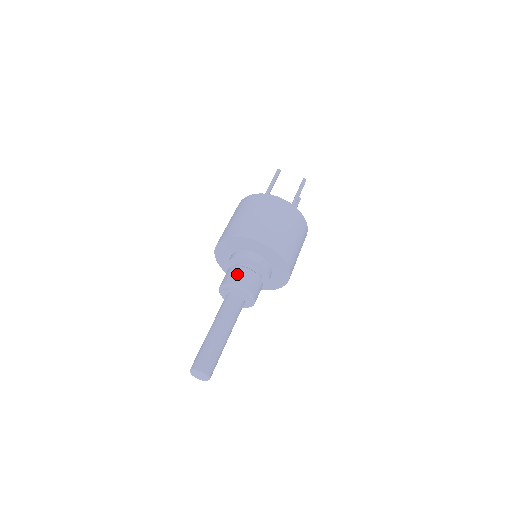
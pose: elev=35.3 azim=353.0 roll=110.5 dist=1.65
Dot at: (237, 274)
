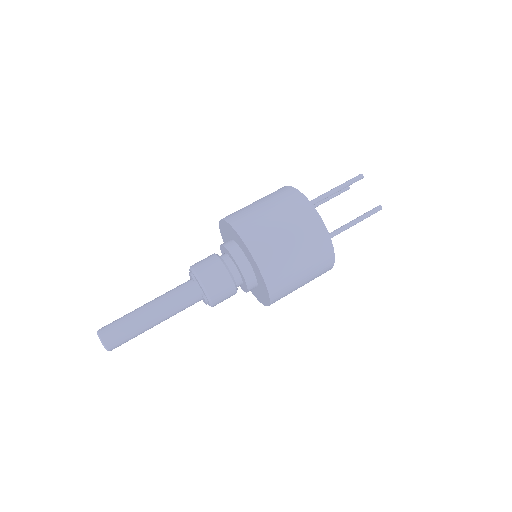
Dot at: occluded
